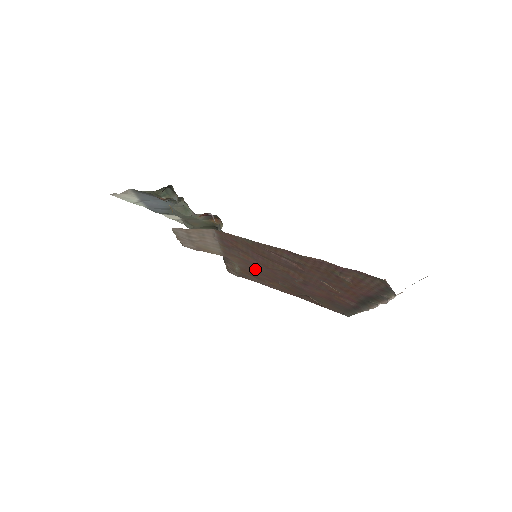
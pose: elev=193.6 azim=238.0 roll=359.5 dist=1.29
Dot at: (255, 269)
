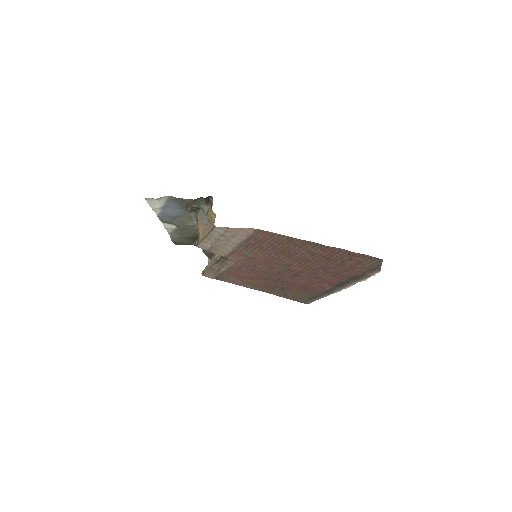
Dot at: (250, 267)
